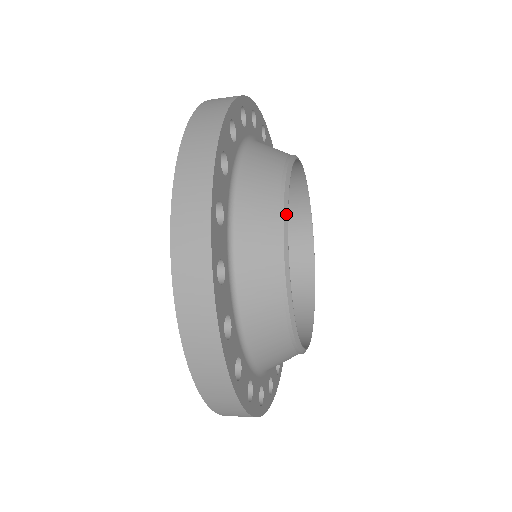
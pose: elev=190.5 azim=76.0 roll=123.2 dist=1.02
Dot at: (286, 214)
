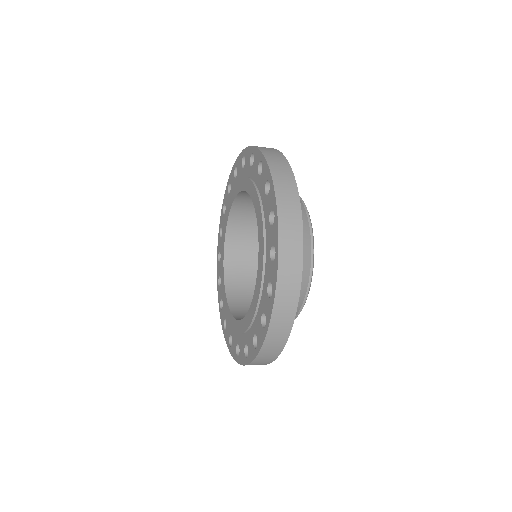
Dot at: occluded
